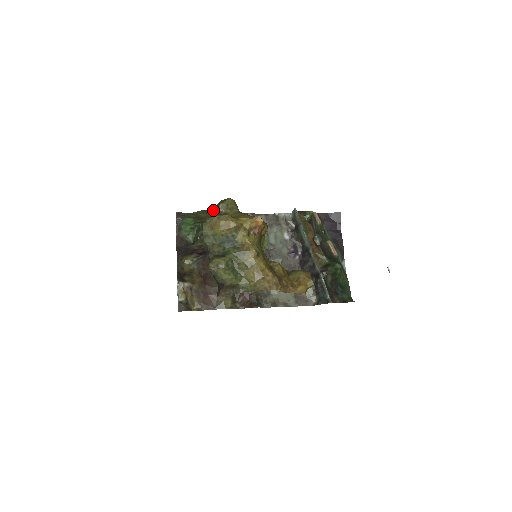
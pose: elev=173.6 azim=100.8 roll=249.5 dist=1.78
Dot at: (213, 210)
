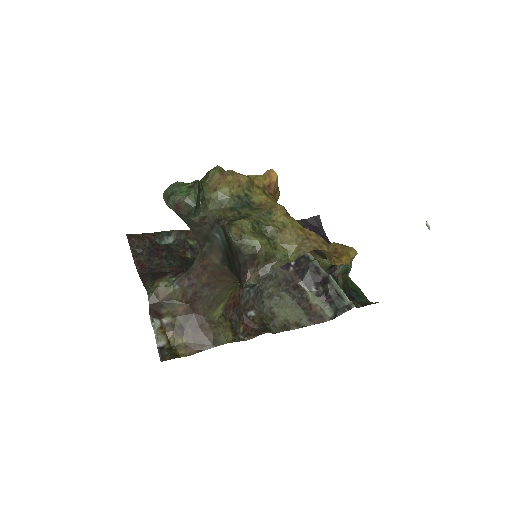
Dot at: (202, 180)
